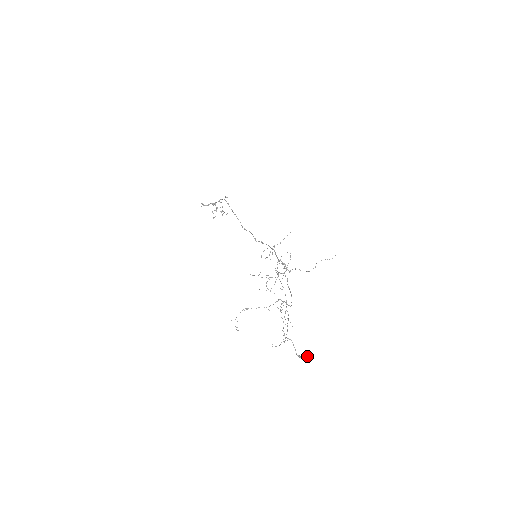
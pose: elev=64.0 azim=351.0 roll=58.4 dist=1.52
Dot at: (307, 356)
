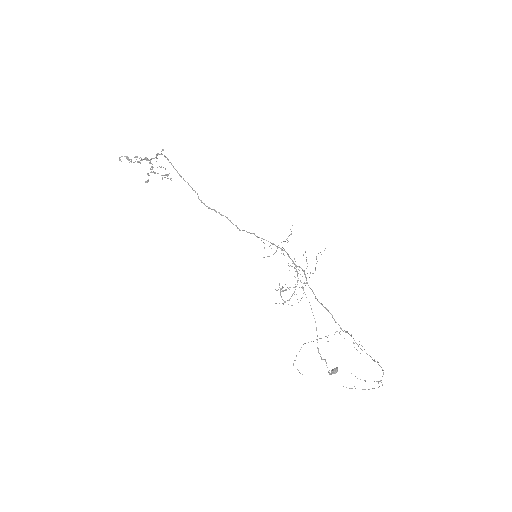
Dot at: (337, 371)
